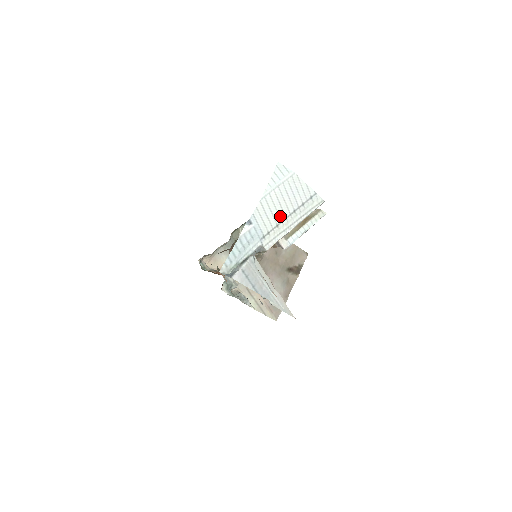
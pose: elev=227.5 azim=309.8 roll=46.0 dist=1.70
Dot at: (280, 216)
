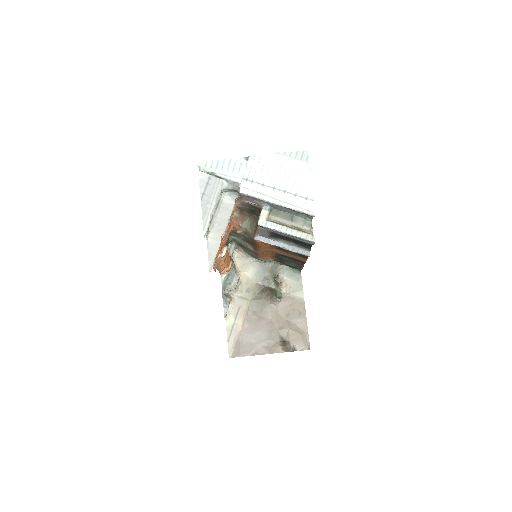
Dot at: (271, 181)
